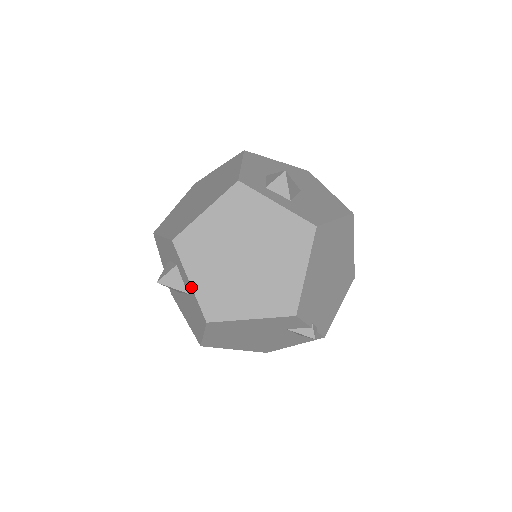
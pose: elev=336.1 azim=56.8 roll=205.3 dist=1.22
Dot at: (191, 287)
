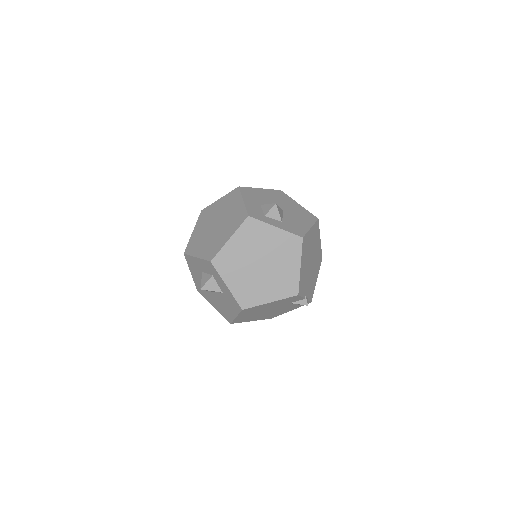
Dot at: (228, 289)
